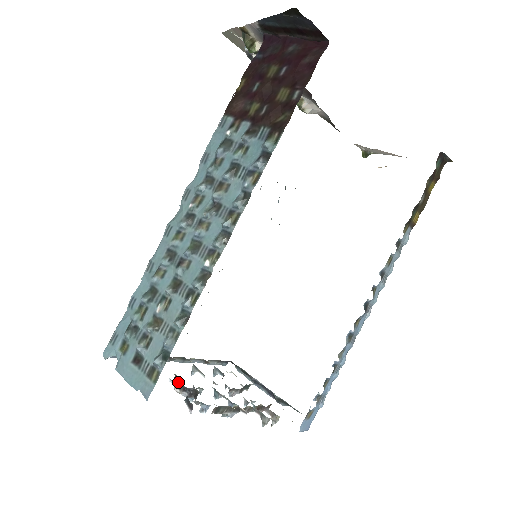
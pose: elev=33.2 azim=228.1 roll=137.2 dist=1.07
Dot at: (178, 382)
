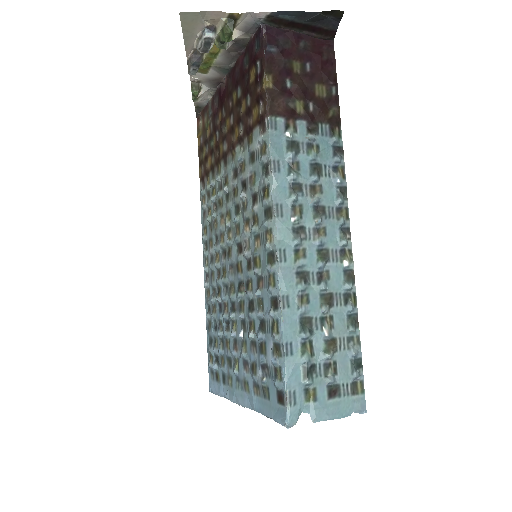
Dot at: occluded
